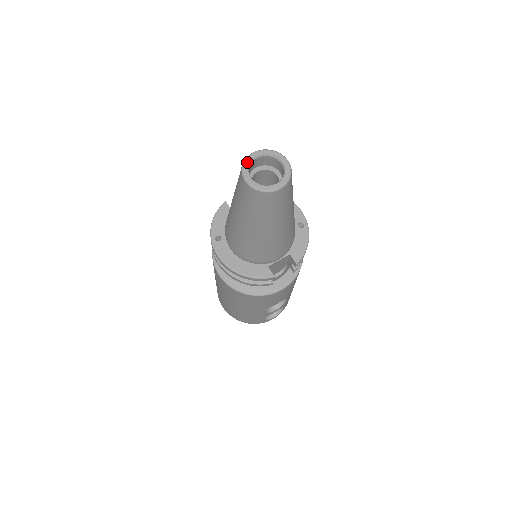
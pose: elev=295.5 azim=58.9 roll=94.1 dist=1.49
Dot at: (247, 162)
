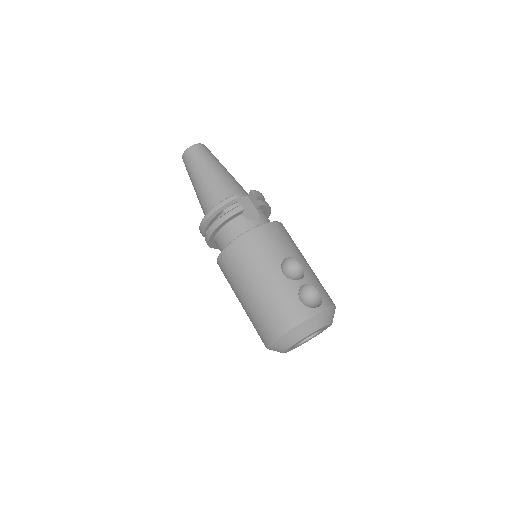
Dot at: occluded
